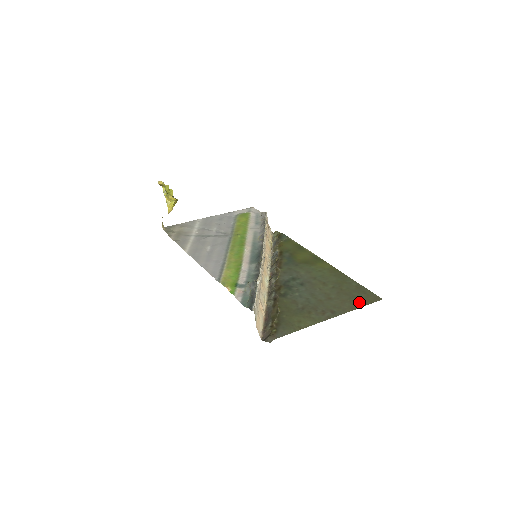
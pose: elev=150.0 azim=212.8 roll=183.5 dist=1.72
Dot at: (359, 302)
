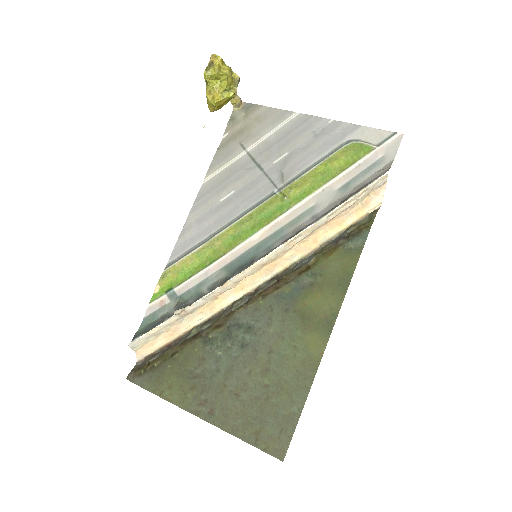
Dot at: (253, 434)
